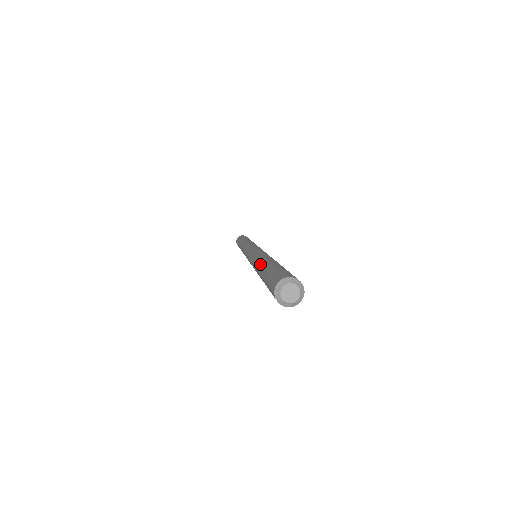
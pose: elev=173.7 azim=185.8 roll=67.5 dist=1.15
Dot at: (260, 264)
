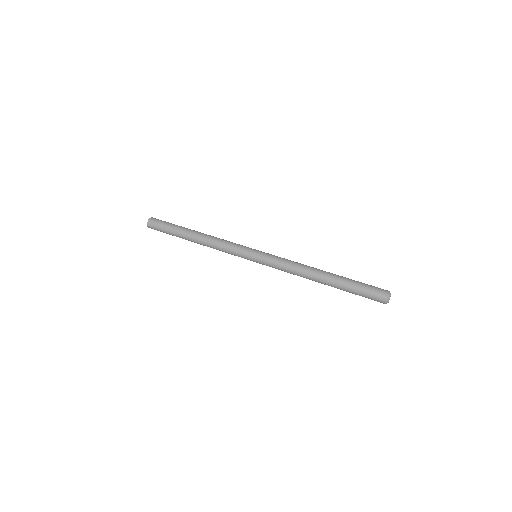
Dot at: (325, 273)
